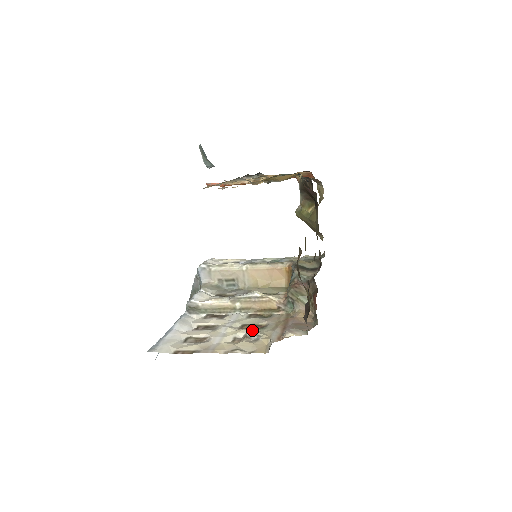
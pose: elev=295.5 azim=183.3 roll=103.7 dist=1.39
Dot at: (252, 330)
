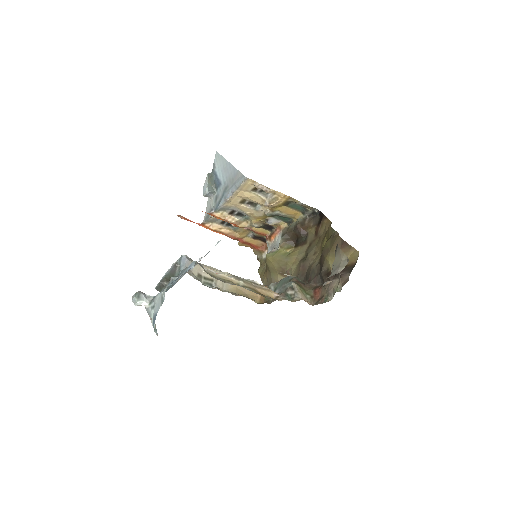
Dot at: occluded
